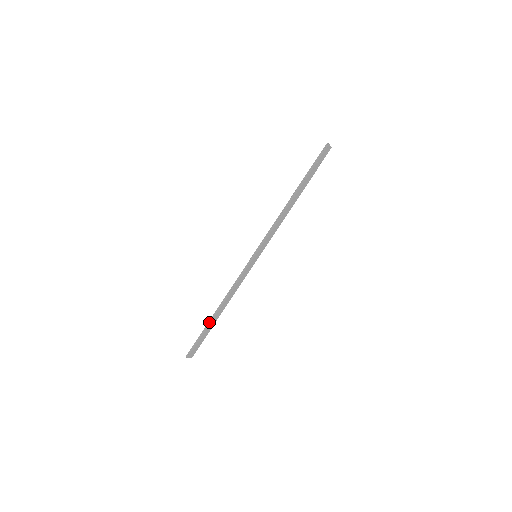
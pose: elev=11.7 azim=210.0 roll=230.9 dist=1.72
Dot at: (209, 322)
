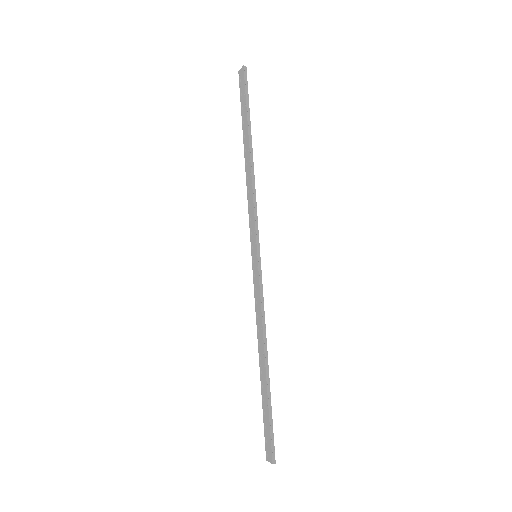
Dot at: (268, 388)
